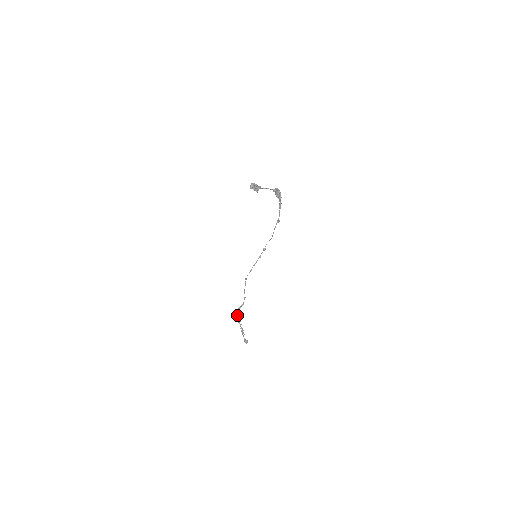
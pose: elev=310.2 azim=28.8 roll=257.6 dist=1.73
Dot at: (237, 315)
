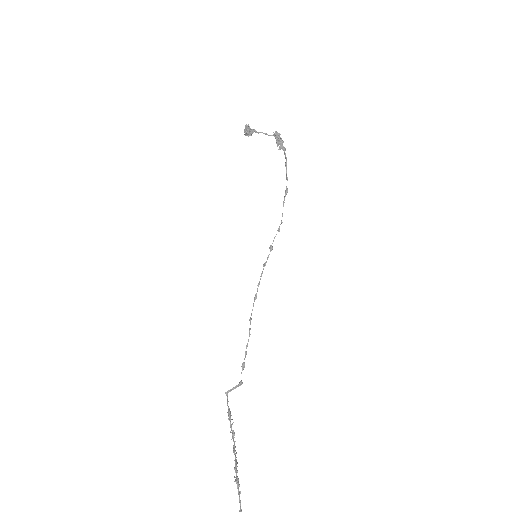
Dot at: (229, 408)
